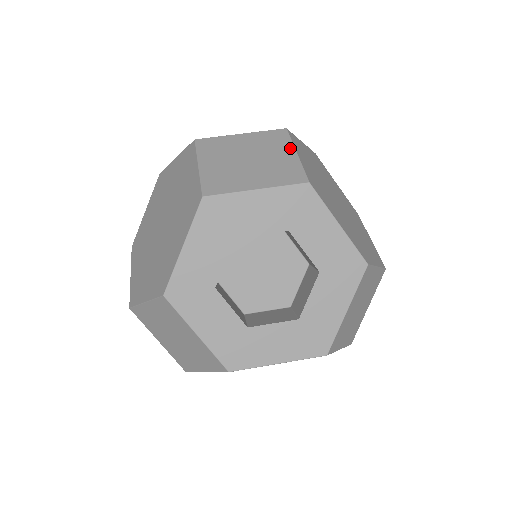
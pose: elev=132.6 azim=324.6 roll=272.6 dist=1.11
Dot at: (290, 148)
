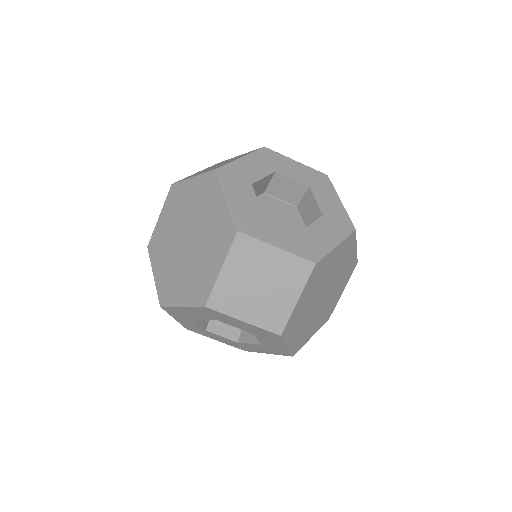
Dot at: (298, 292)
